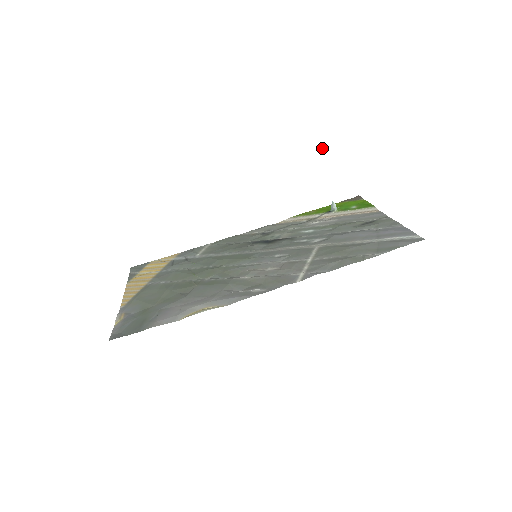
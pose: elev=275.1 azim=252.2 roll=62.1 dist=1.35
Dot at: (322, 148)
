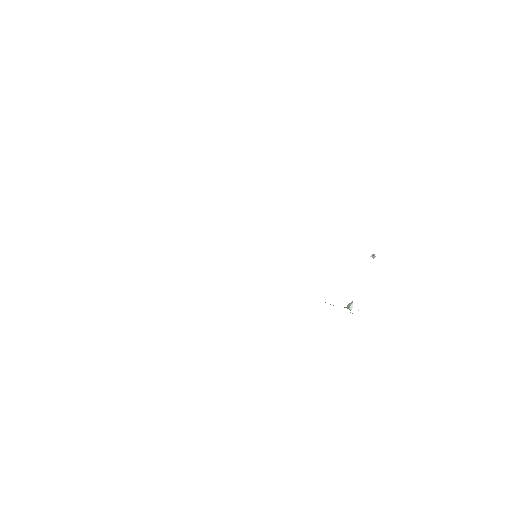
Dot at: occluded
